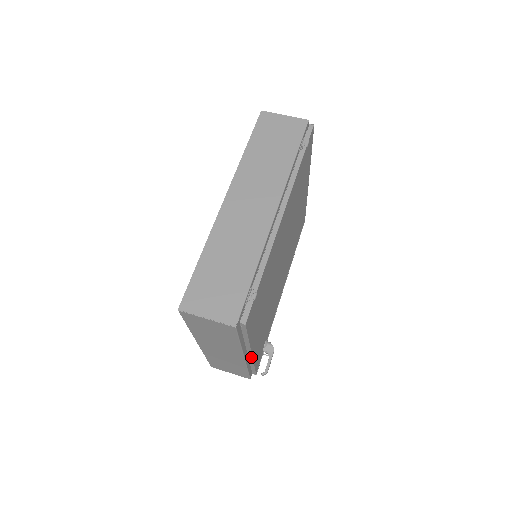
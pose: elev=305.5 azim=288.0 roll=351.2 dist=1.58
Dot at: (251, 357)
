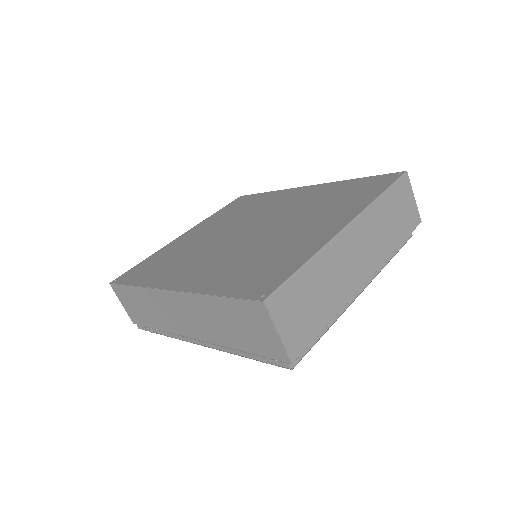
Dot at: occluded
